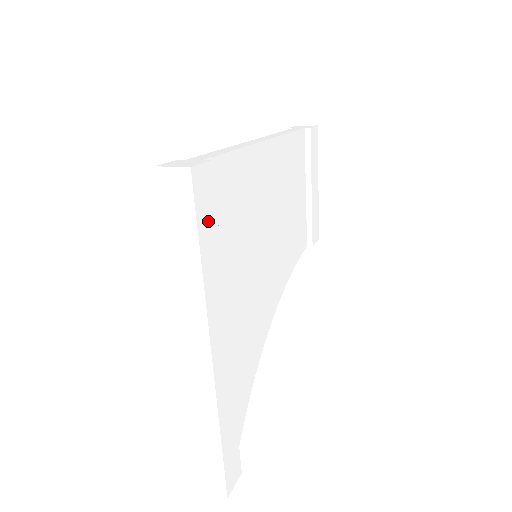
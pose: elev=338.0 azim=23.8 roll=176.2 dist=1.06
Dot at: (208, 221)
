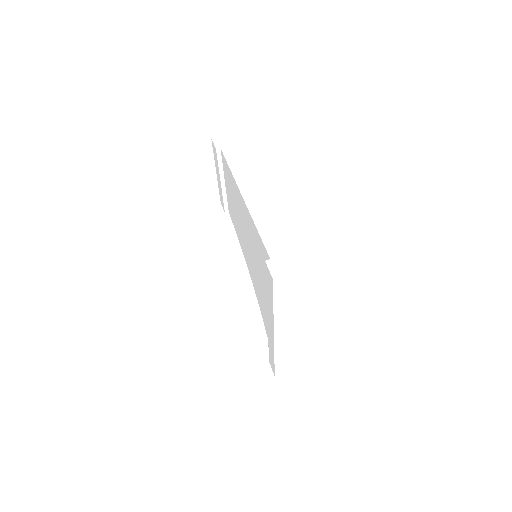
Dot at: occluded
